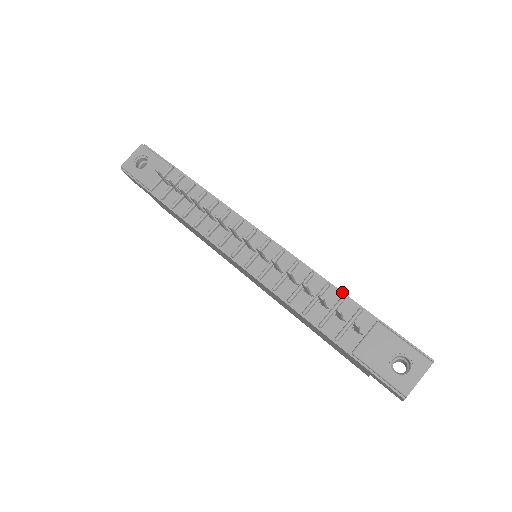
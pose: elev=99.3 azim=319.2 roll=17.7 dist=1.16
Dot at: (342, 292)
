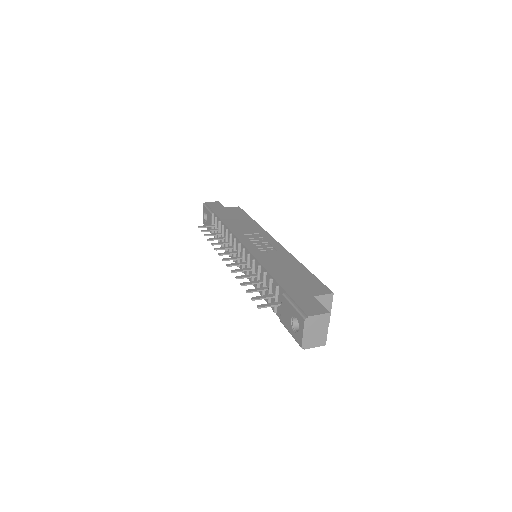
Dot at: (271, 276)
